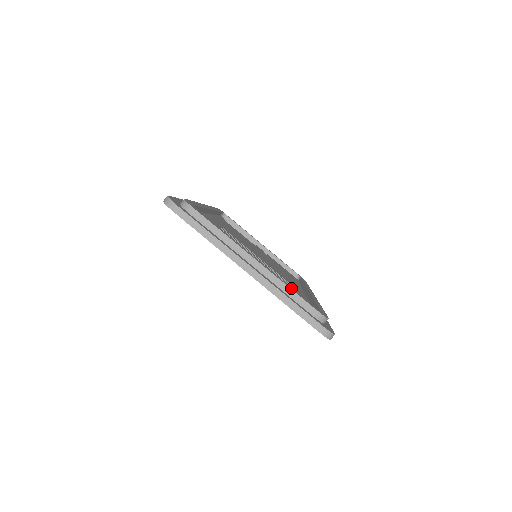
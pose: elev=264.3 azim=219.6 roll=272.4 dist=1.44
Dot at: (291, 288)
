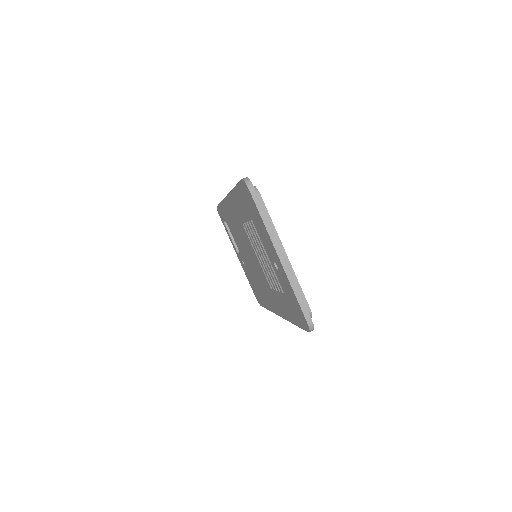
Dot at: (298, 284)
